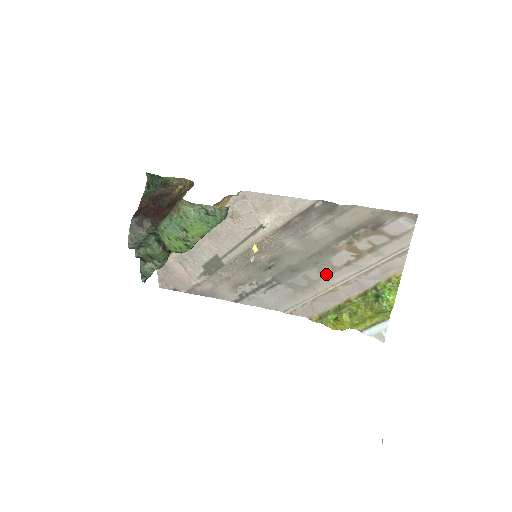
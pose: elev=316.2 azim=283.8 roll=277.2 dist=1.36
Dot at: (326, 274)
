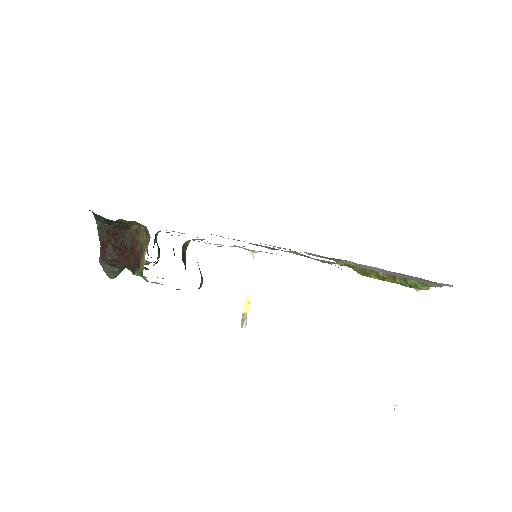
Dot at: occluded
